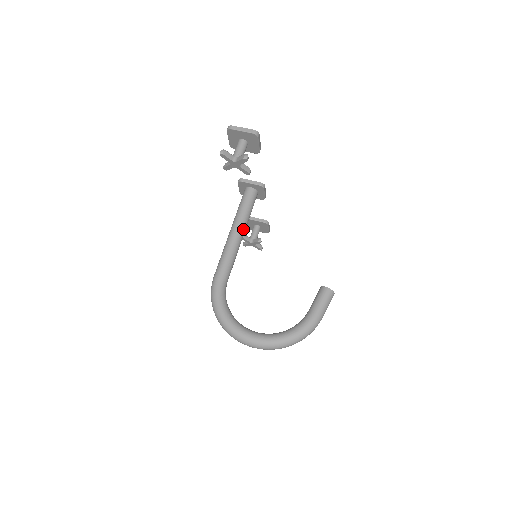
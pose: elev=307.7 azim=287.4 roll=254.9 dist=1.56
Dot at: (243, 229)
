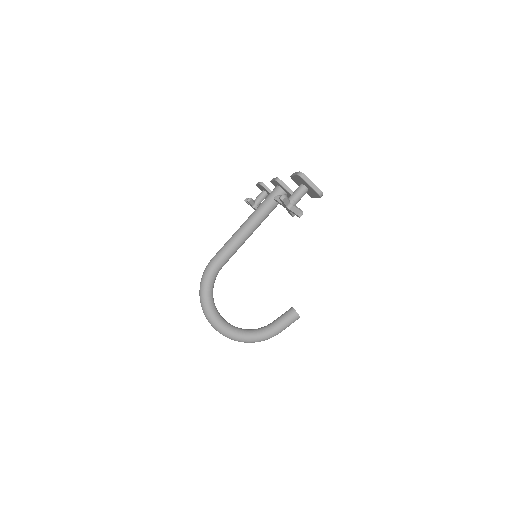
Dot at: (257, 227)
